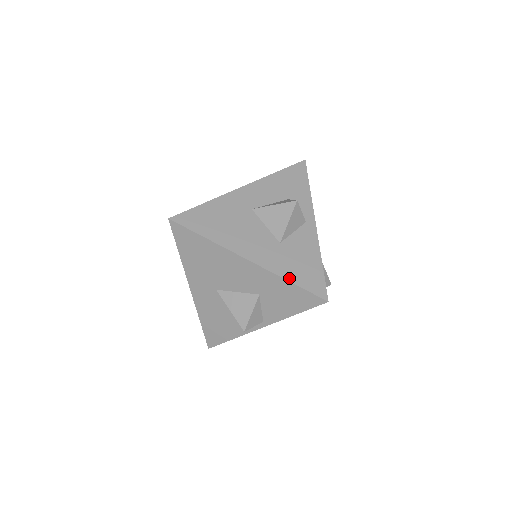
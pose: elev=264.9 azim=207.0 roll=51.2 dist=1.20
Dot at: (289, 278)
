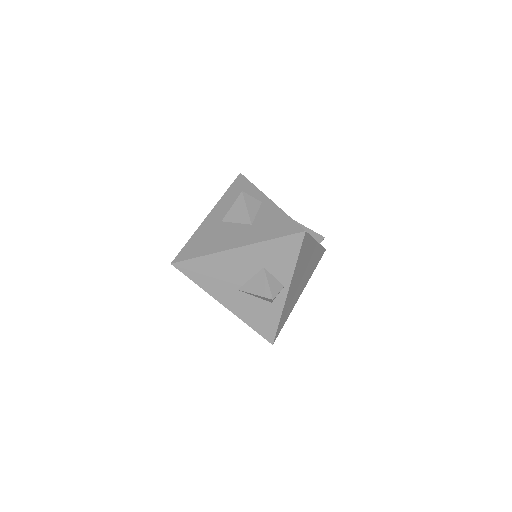
Dot at: (270, 238)
